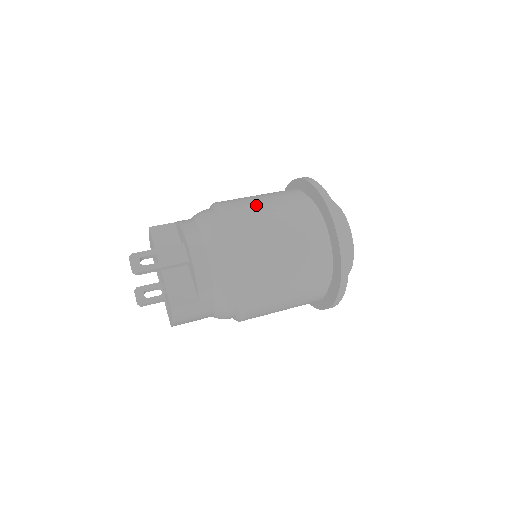
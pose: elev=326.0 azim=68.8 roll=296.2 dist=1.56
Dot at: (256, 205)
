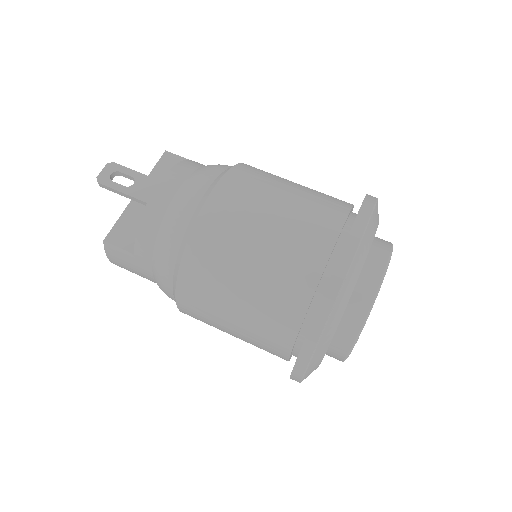
Dot at: (268, 189)
